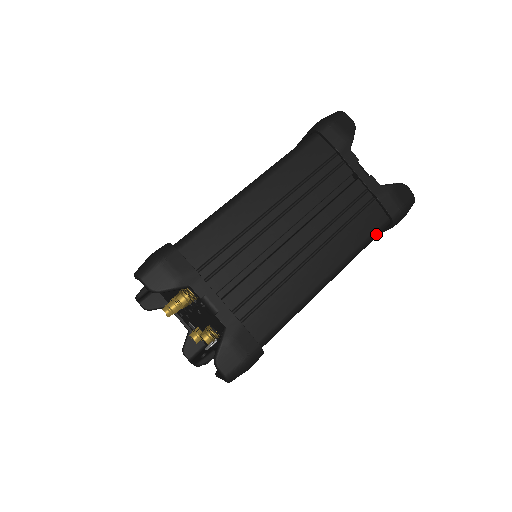
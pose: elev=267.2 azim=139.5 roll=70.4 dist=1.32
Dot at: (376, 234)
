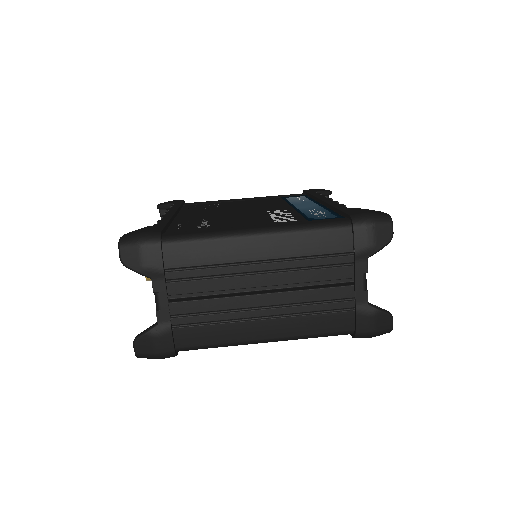
Dot at: (334, 335)
